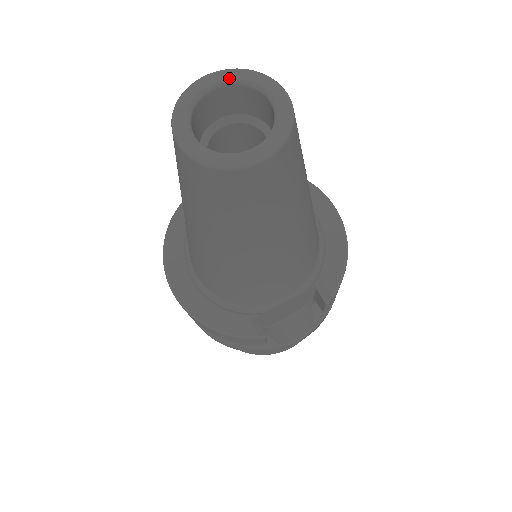
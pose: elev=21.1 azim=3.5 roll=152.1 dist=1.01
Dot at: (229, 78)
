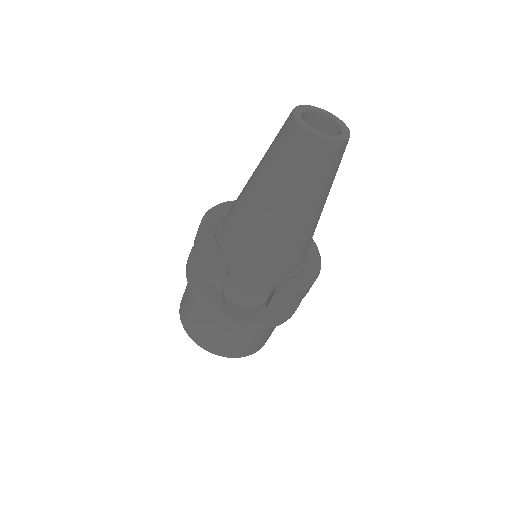
Dot at: (332, 116)
